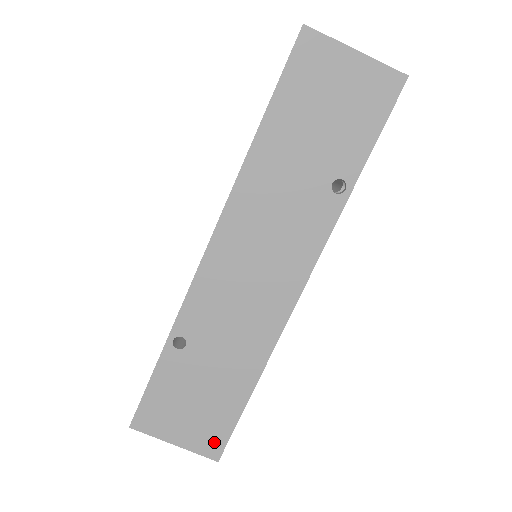
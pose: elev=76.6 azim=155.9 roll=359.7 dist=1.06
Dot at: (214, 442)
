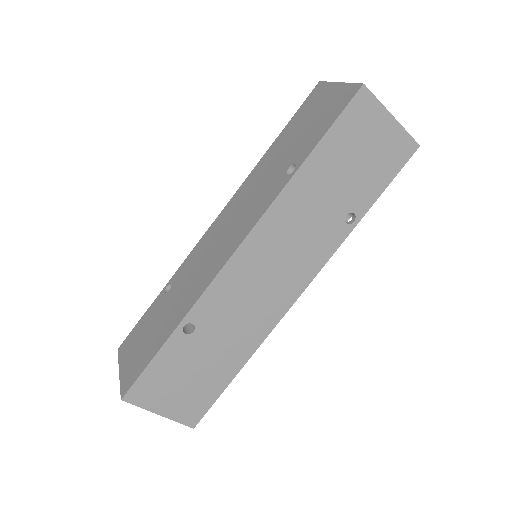
Dot at: (195, 412)
